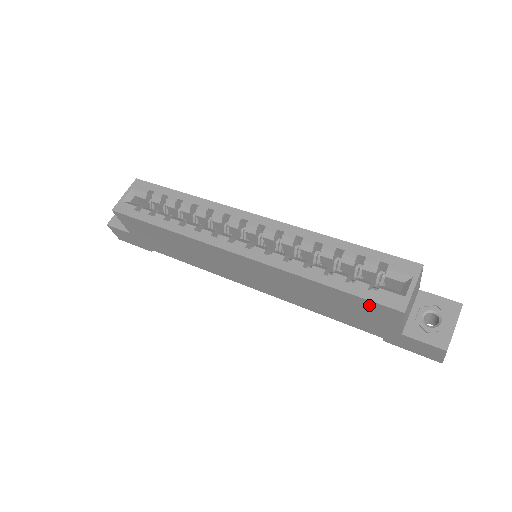
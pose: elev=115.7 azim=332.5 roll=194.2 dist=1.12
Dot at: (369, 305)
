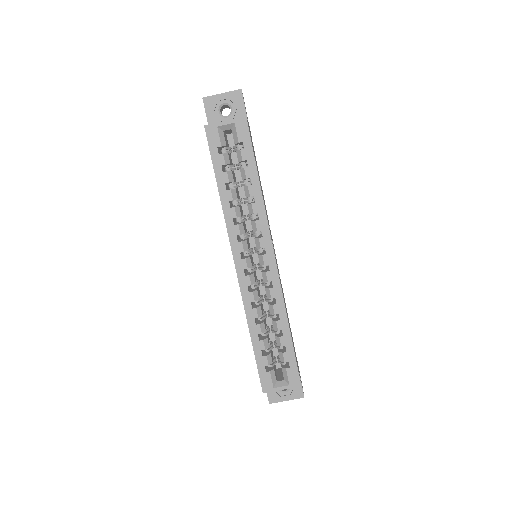
Dot at: occluded
